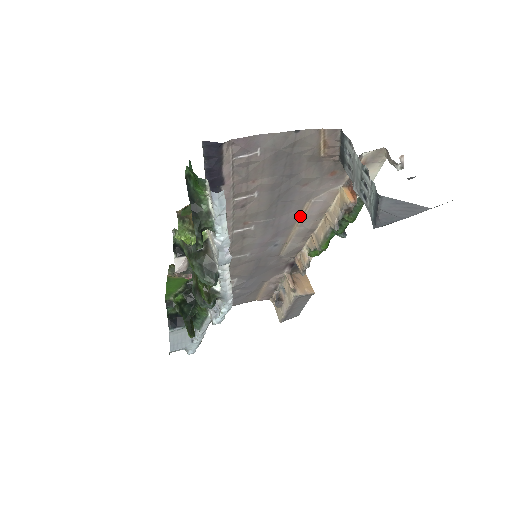
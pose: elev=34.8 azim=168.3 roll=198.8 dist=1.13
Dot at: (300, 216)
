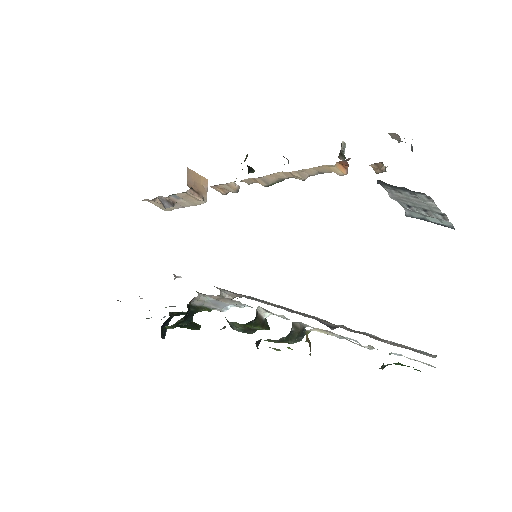
Dot at: occluded
